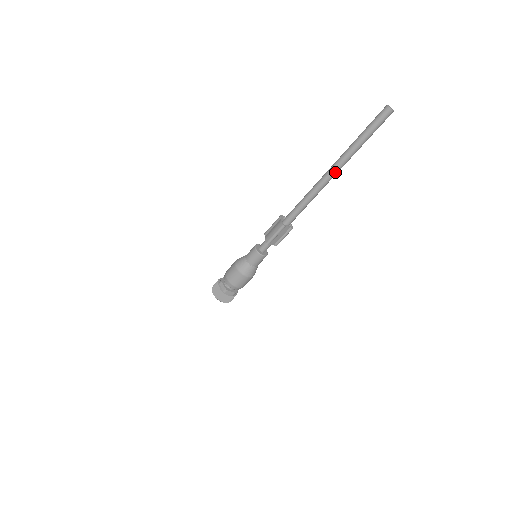
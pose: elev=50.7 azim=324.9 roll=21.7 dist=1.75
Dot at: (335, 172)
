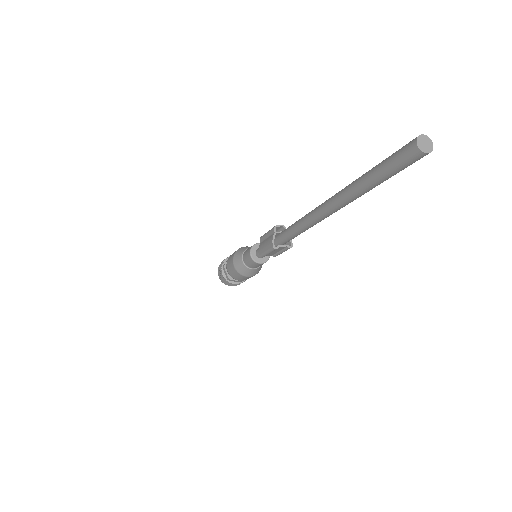
Dot at: (333, 210)
